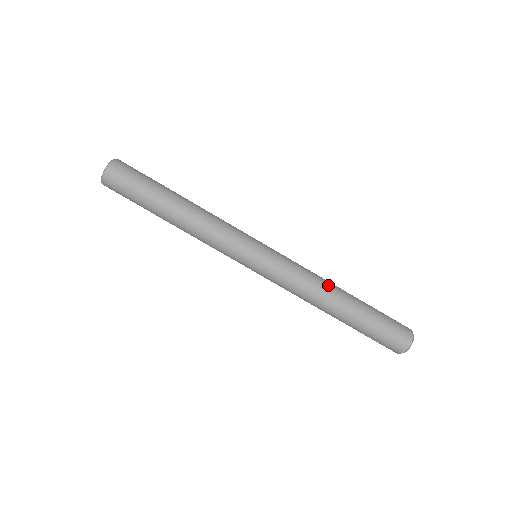
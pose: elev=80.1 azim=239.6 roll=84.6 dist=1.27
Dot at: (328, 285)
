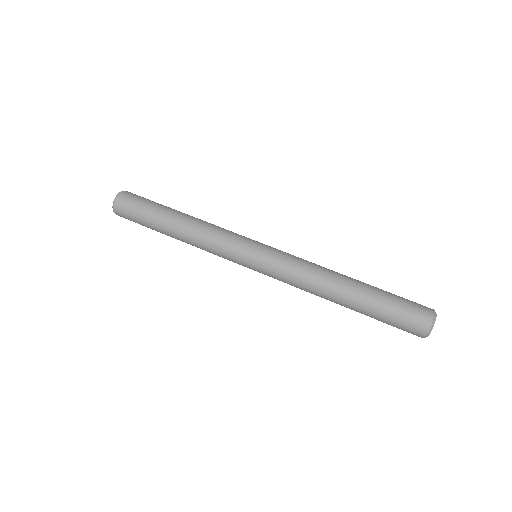
Dot at: (330, 272)
